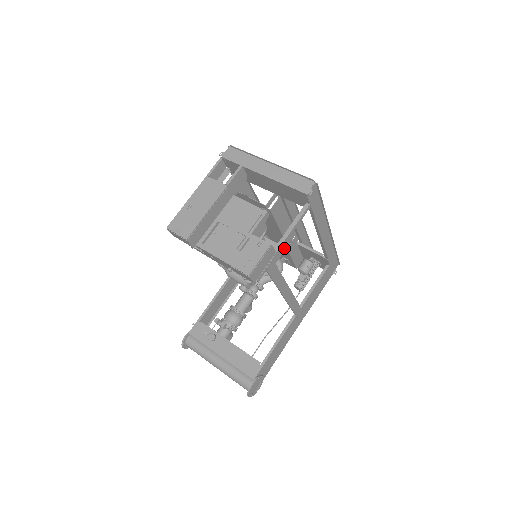
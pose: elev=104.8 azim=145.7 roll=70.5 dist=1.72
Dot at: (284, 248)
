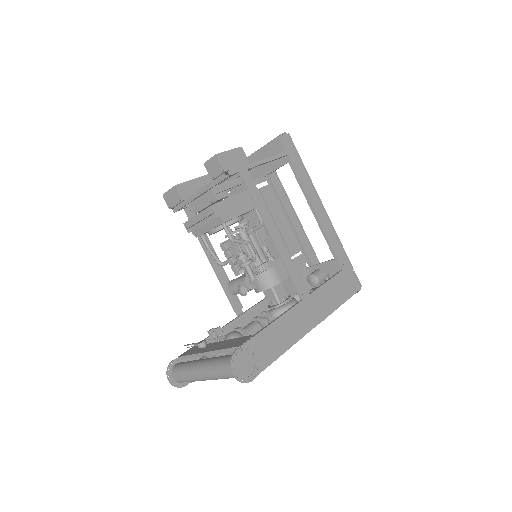
Dot at: occluded
